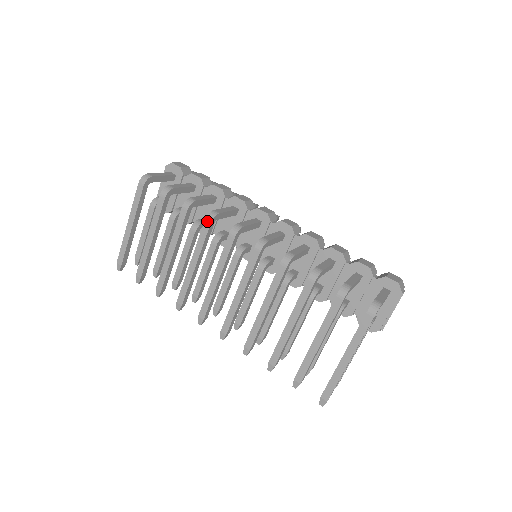
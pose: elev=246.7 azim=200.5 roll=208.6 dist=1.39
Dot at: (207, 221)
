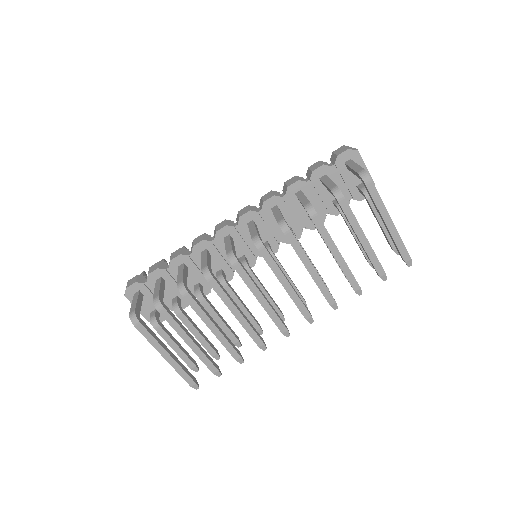
Dot at: (209, 280)
